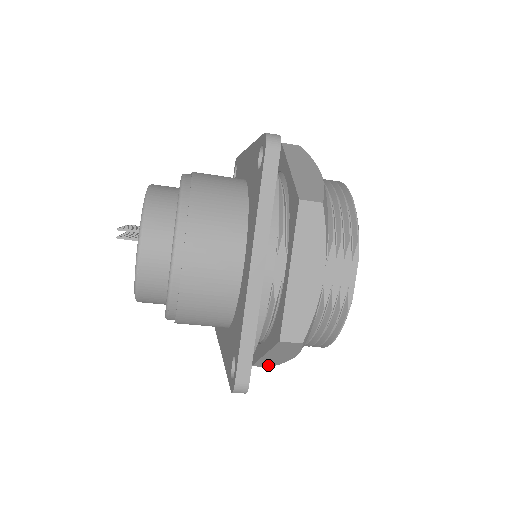
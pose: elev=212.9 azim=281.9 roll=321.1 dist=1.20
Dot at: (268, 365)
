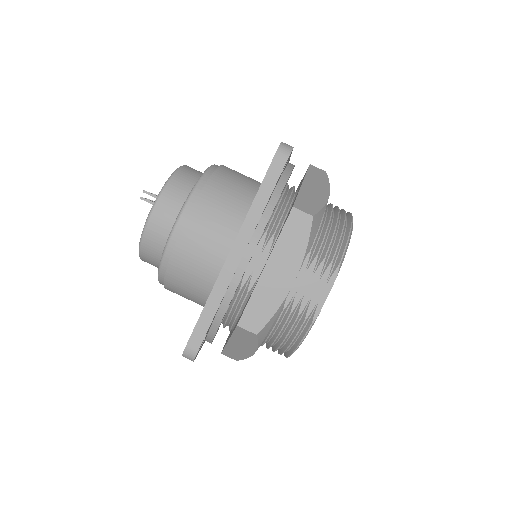
Dot at: (235, 357)
